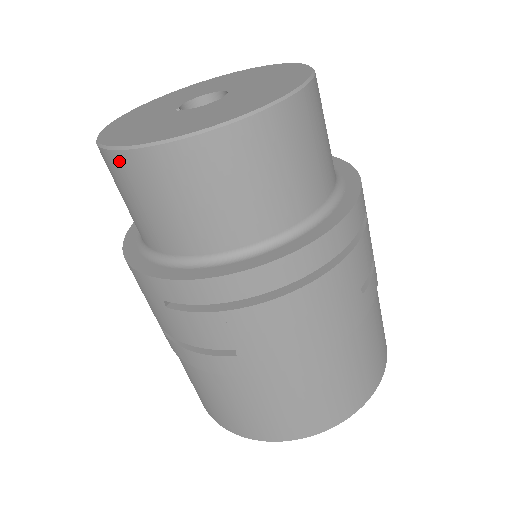
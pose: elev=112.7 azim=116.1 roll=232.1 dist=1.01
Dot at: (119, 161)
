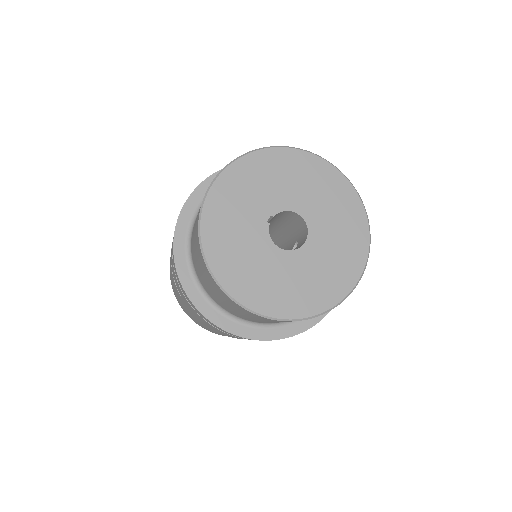
Dot at: (197, 228)
